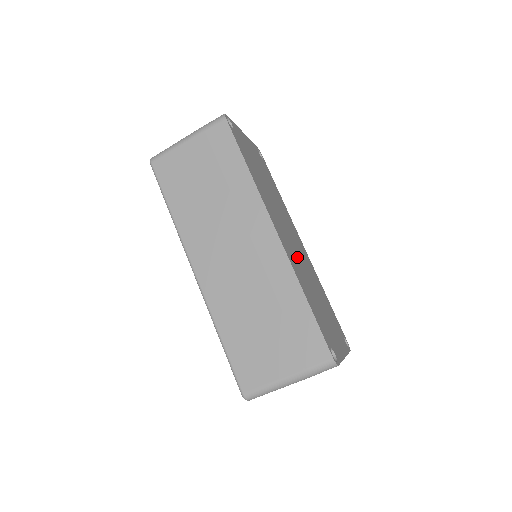
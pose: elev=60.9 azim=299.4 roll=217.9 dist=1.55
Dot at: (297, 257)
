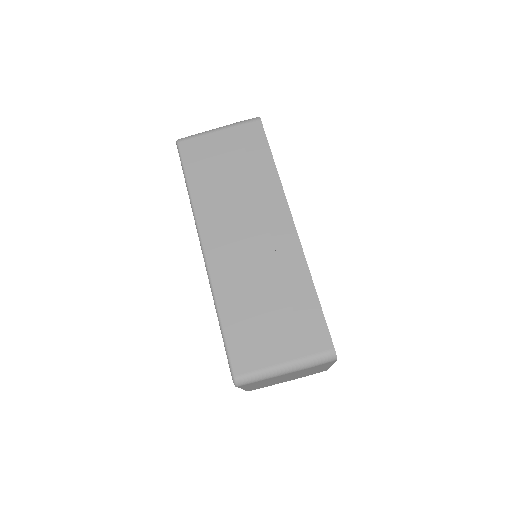
Dot at: occluded
